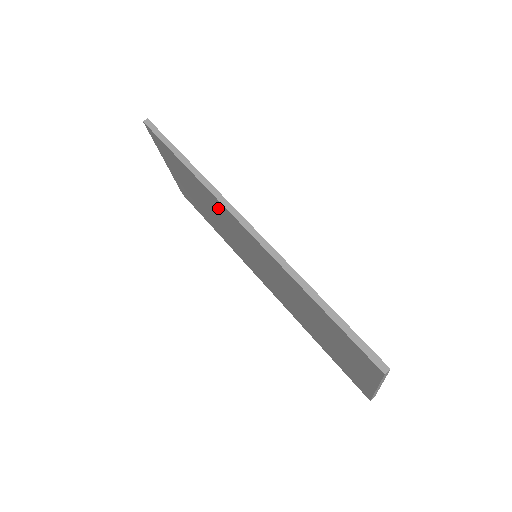
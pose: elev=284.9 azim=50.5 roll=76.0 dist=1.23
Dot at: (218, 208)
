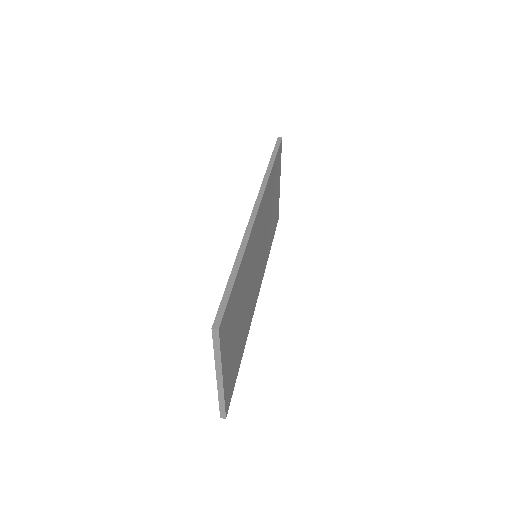
Dot at: occluded
